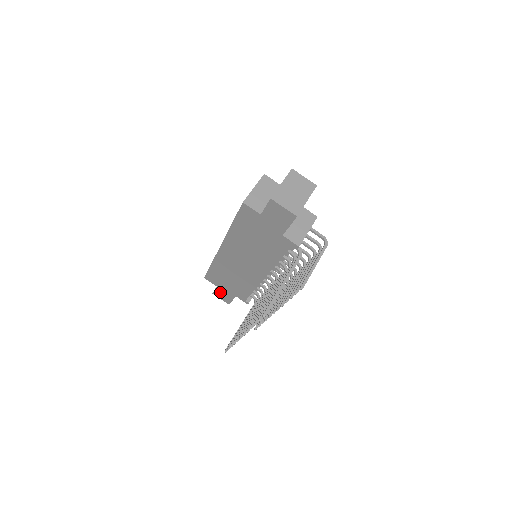
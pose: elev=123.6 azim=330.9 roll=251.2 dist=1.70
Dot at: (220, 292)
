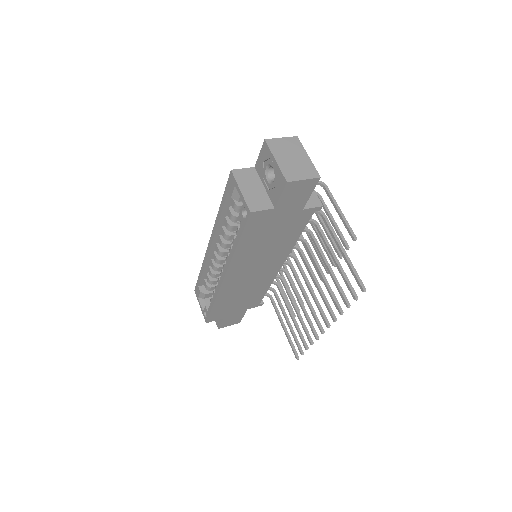
Dot at: (228, 320)
